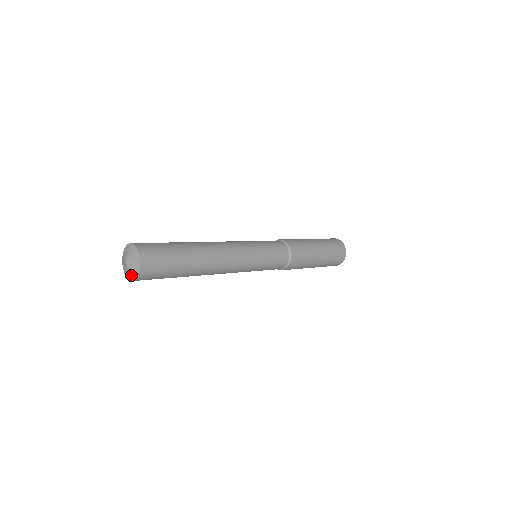
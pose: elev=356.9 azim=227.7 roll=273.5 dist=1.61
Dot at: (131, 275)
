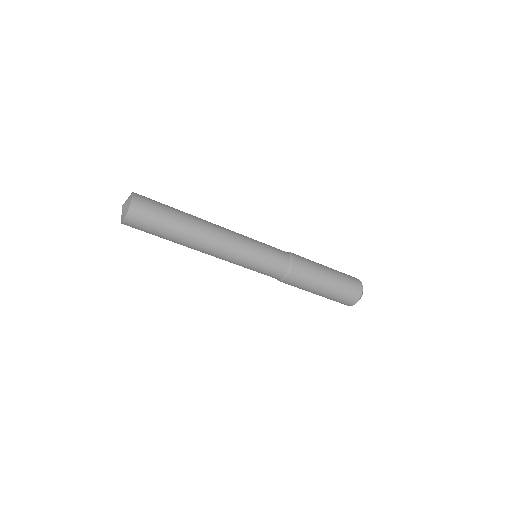
Dot at: (122, 218)
